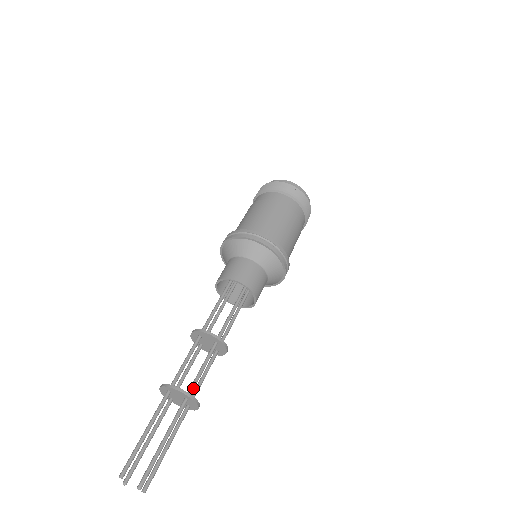
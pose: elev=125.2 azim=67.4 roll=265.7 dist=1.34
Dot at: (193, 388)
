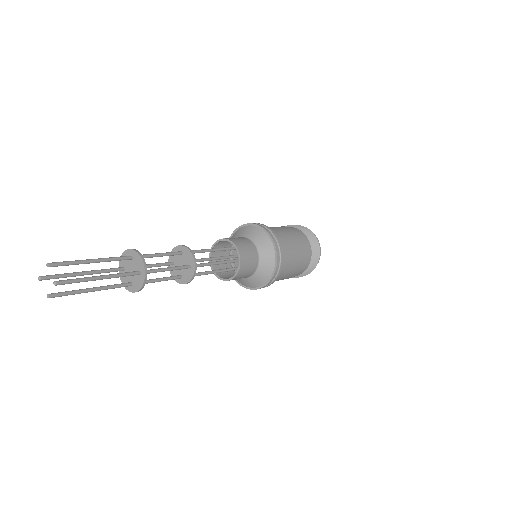
Dot at: (150, 272)
